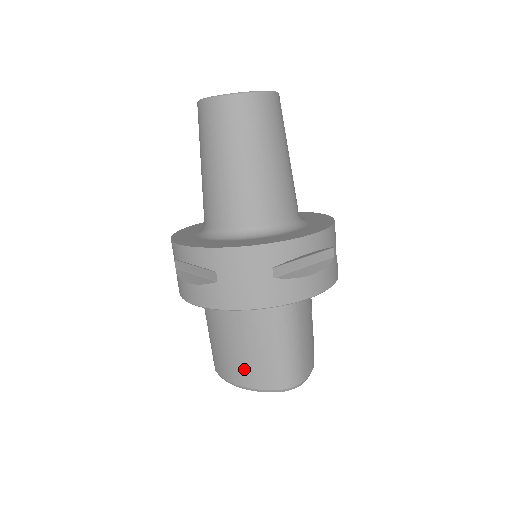
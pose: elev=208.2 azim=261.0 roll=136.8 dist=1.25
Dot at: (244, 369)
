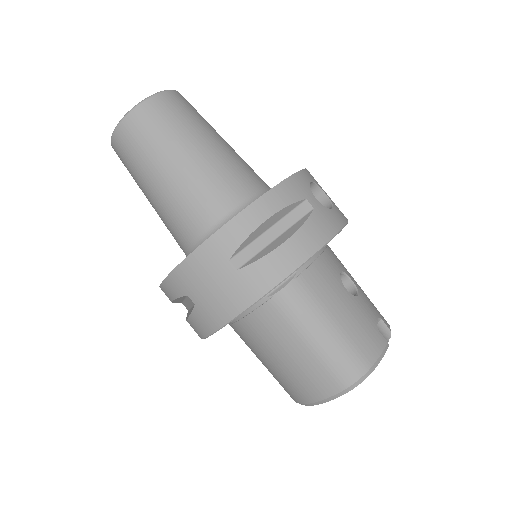
Dot at: (297, 383)
